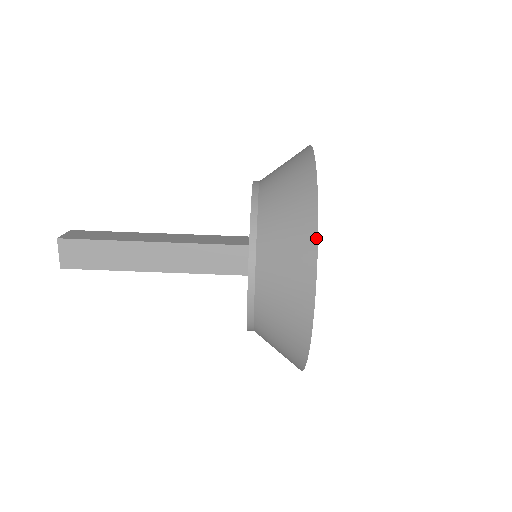
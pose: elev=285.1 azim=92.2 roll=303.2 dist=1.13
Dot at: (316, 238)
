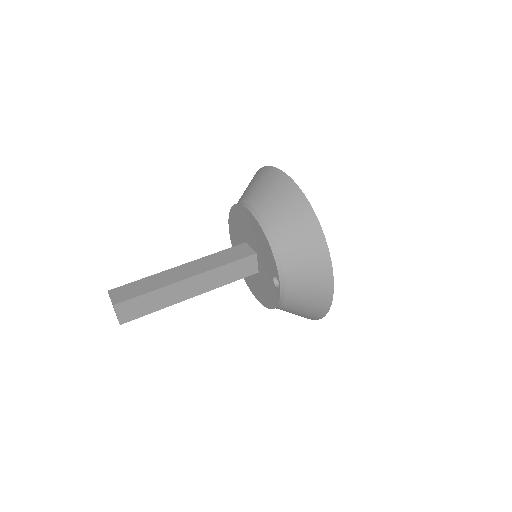
Dot at: (327, 249)
